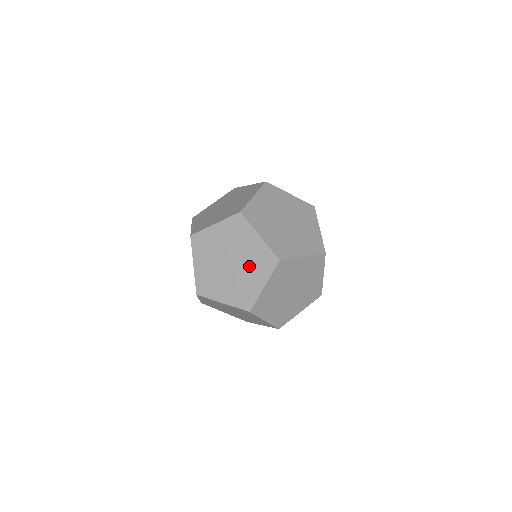
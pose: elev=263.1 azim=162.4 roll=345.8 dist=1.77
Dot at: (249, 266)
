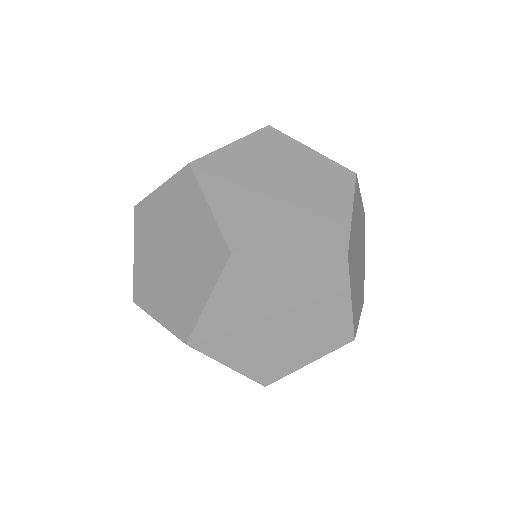
Dot at: (306, 333)
